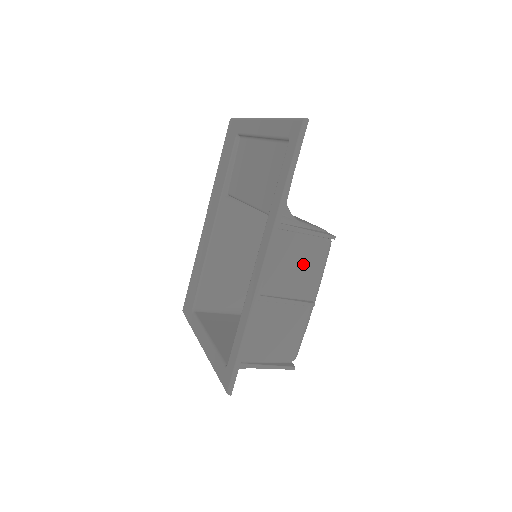
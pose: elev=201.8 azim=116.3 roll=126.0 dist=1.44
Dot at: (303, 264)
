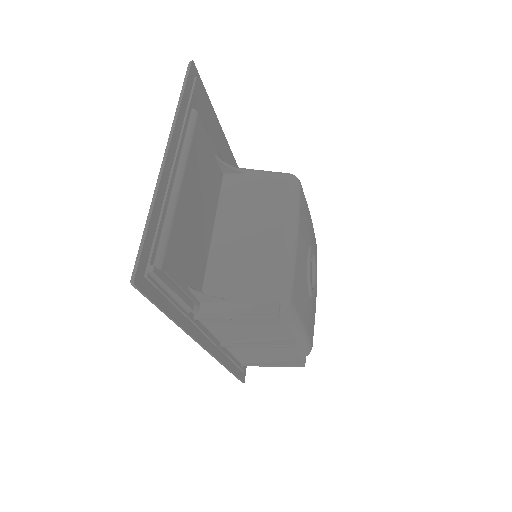
Dot at: (259, 325)
